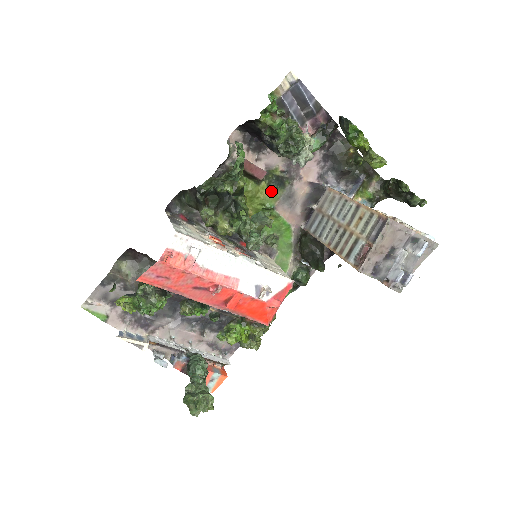
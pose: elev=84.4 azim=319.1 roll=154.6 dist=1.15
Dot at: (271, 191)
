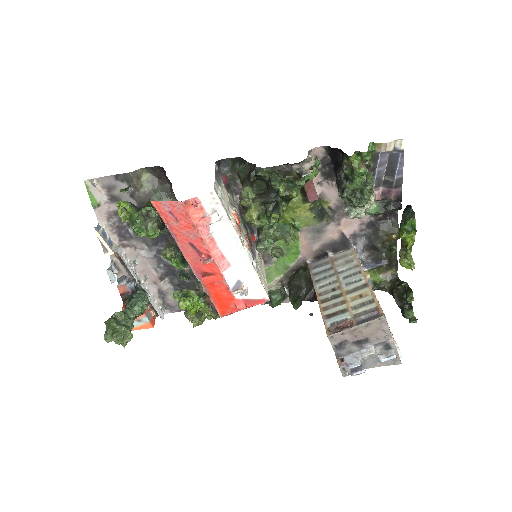
Dot at: (309, 215)
